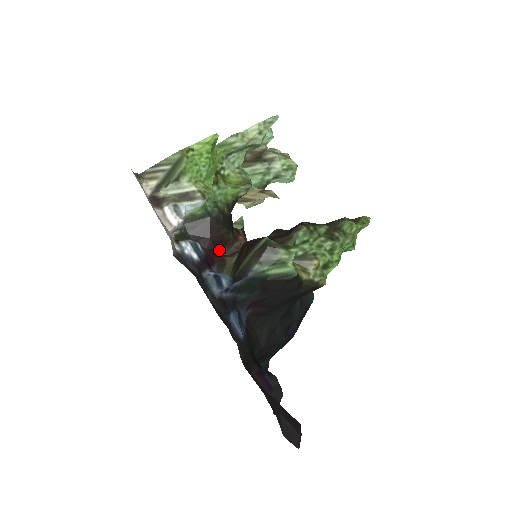
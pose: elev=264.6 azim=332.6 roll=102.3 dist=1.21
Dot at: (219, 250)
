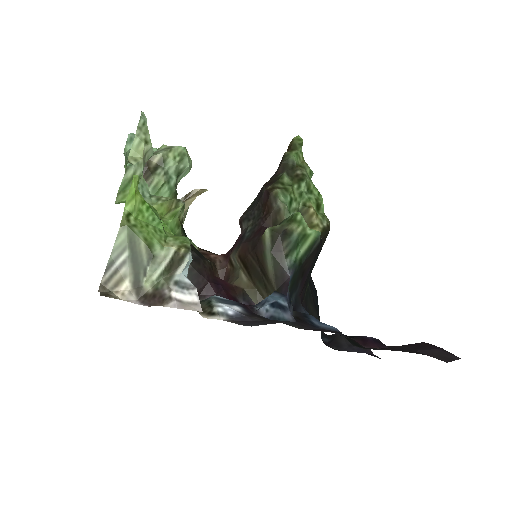
Dot at: (223, 284)
